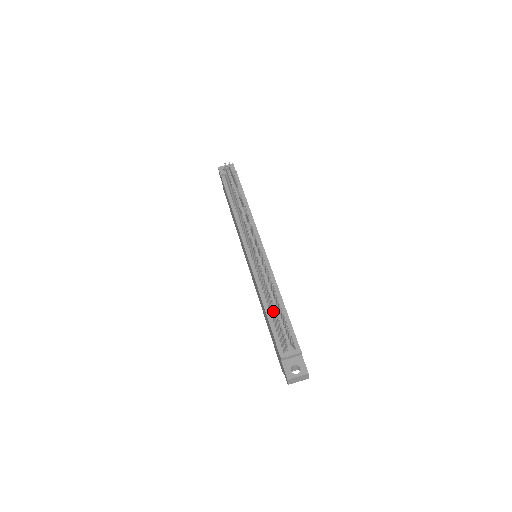
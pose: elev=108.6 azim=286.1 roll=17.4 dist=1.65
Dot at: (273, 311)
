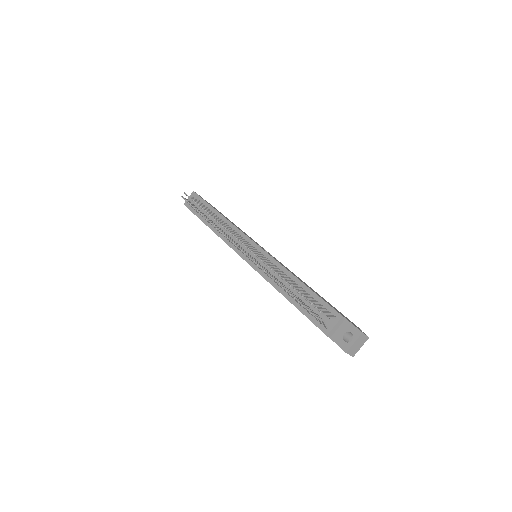
Dot at: occluded
